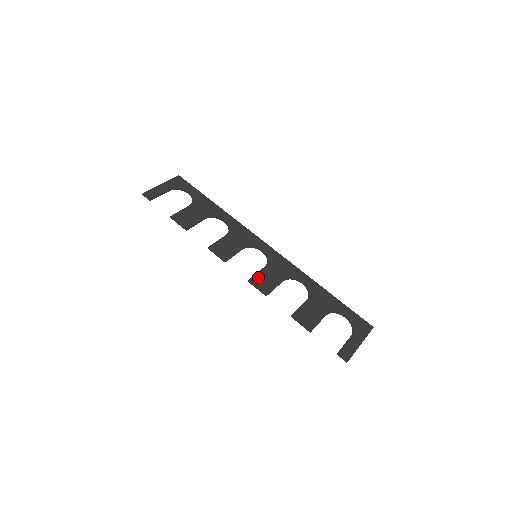
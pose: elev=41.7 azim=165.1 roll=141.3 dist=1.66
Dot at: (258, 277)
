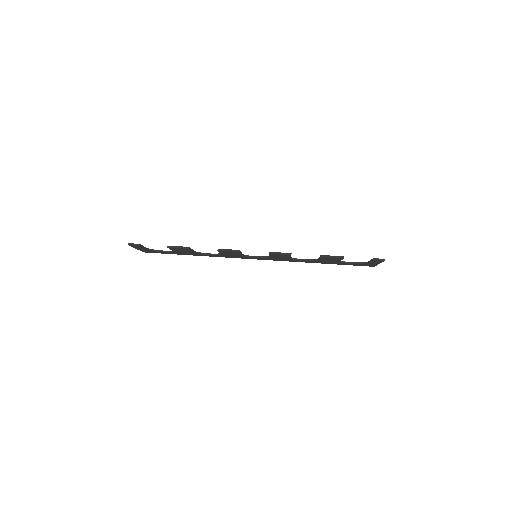
Dot at: occluded
